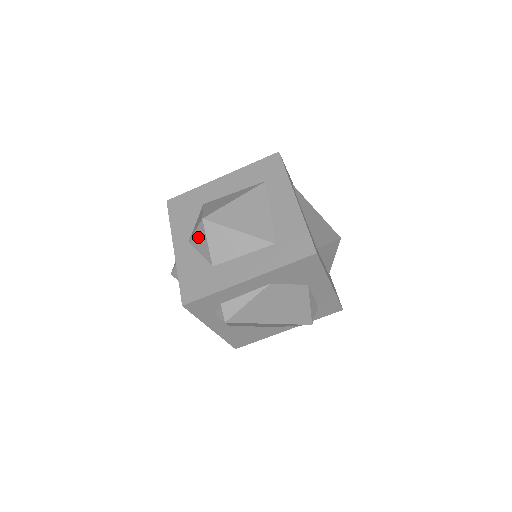
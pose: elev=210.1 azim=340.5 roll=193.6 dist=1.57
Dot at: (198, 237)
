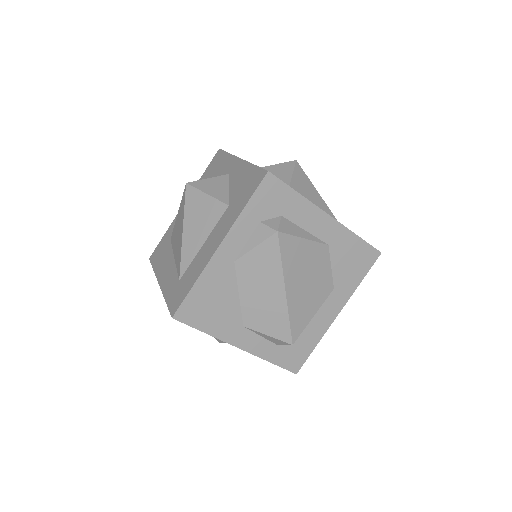
Dot at: (278, 168)
